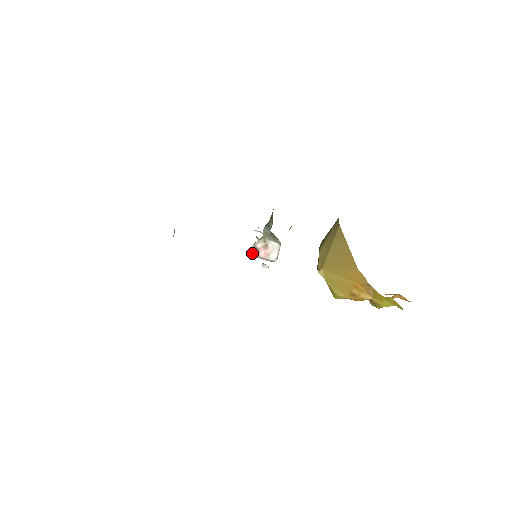
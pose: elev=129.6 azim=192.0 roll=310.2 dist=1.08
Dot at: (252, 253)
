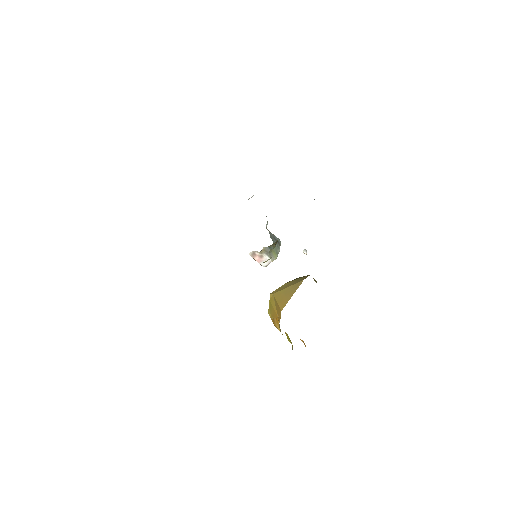
Dot at: (250, 254)
